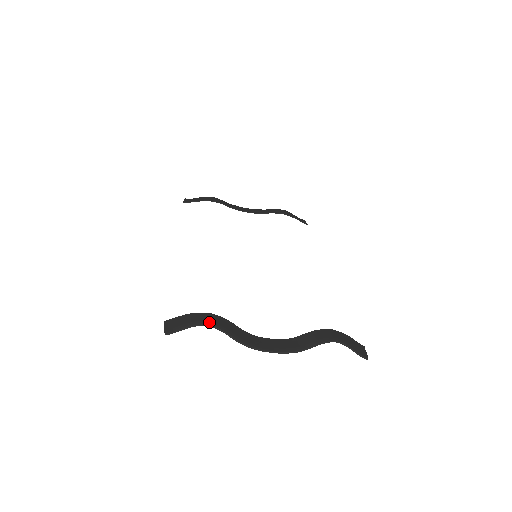
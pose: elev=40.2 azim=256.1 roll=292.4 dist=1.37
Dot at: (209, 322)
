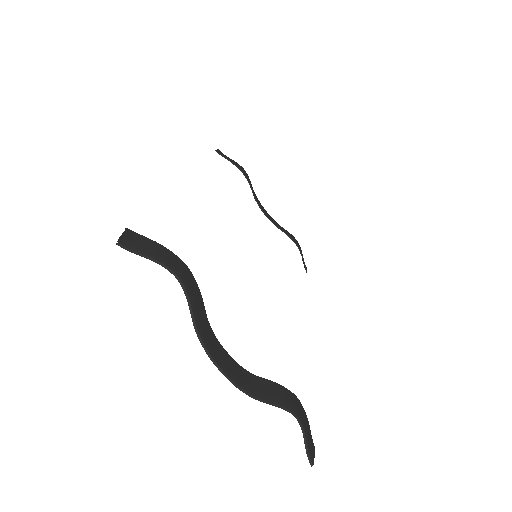
Dot at: (181, 274)
